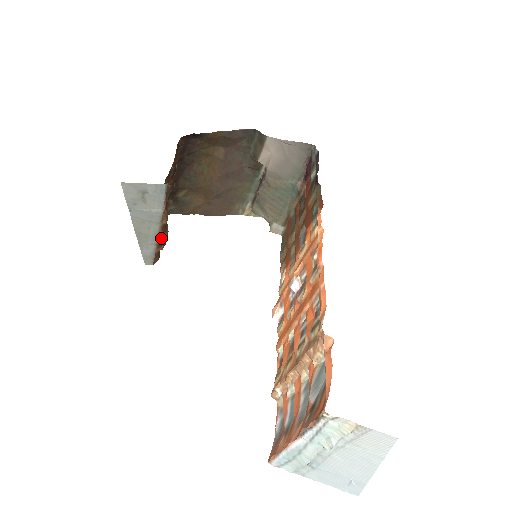
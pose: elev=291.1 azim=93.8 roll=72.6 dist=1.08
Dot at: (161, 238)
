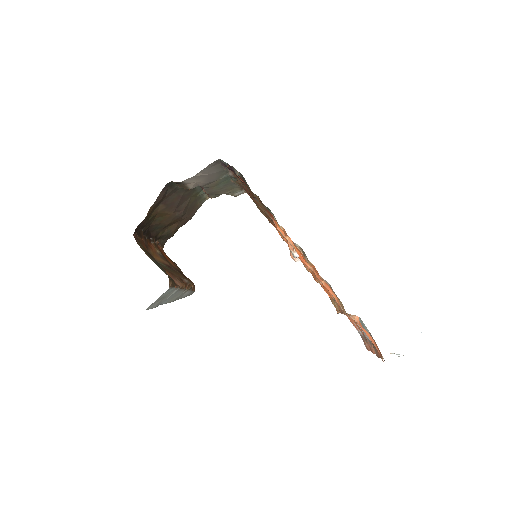
Dot at: (188, 287)
